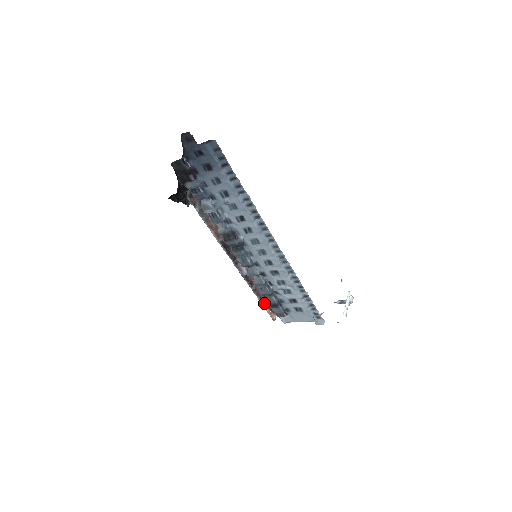
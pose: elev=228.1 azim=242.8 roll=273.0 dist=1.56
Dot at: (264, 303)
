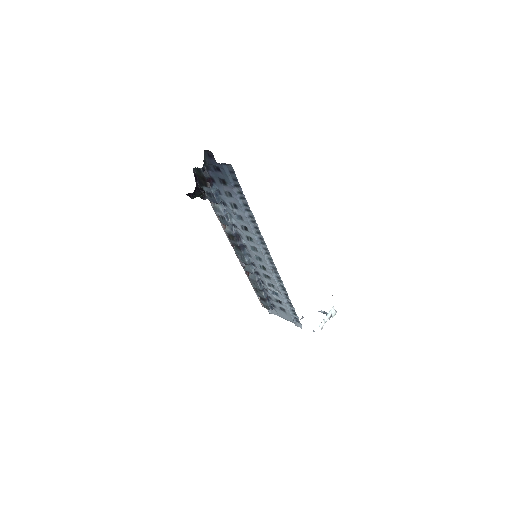
Dot at: occluded
